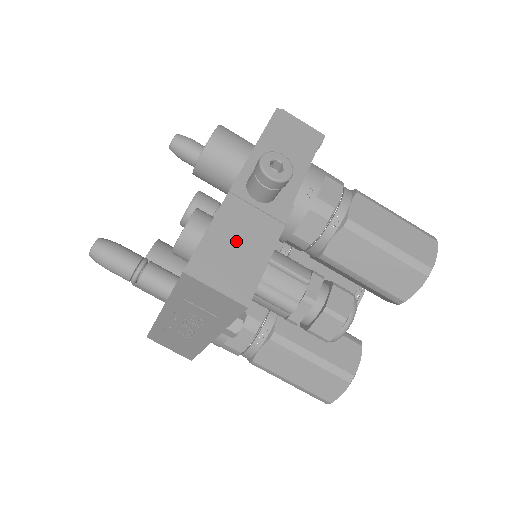
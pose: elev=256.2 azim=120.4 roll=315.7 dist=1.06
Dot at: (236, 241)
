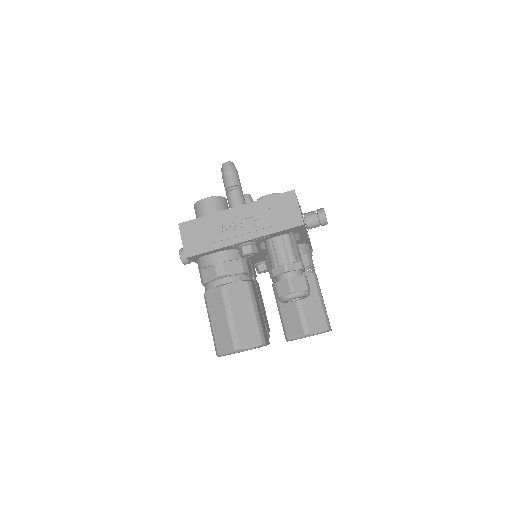
Dot at: occluded
